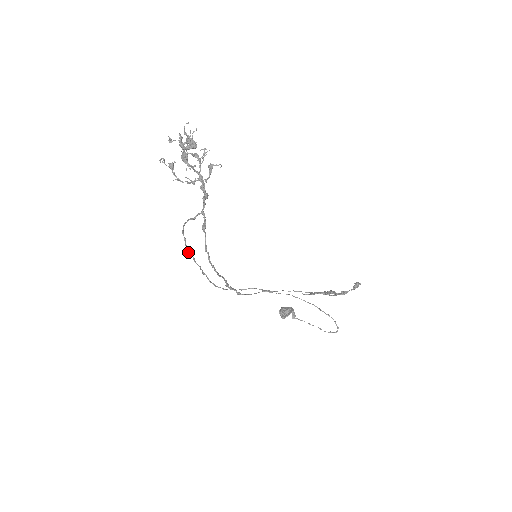
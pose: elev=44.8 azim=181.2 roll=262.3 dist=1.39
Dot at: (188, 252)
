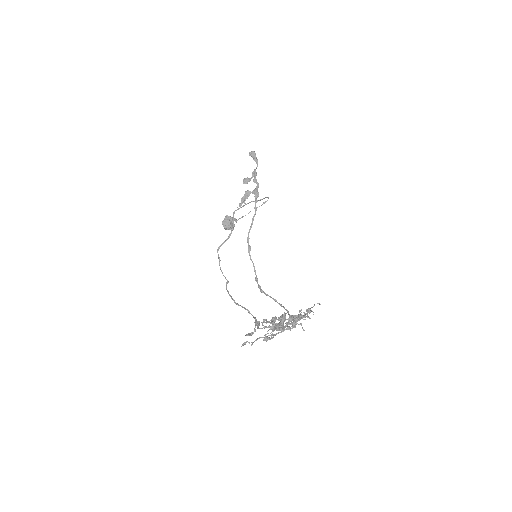
Dot at: occluded
